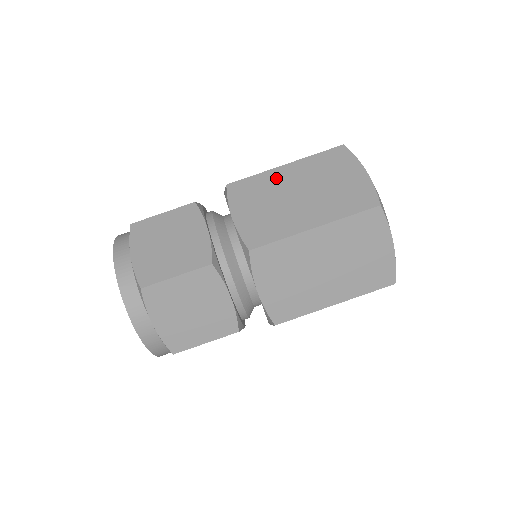
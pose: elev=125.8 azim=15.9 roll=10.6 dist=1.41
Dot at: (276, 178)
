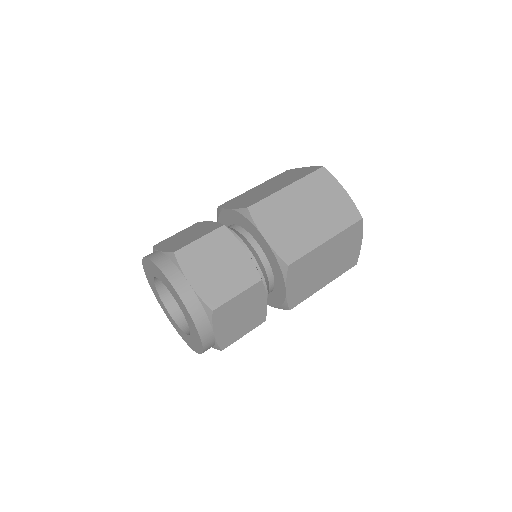
Dot at: (250, 191)
